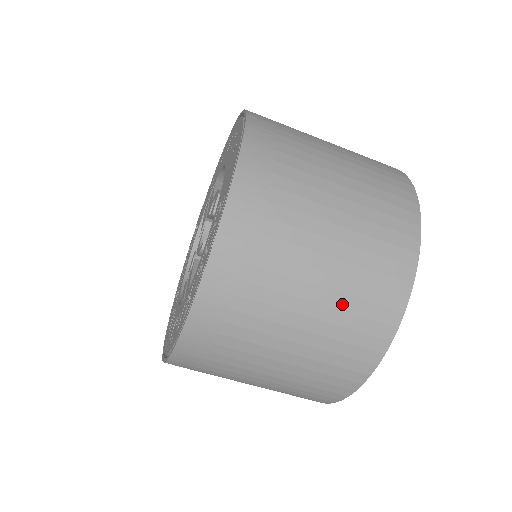
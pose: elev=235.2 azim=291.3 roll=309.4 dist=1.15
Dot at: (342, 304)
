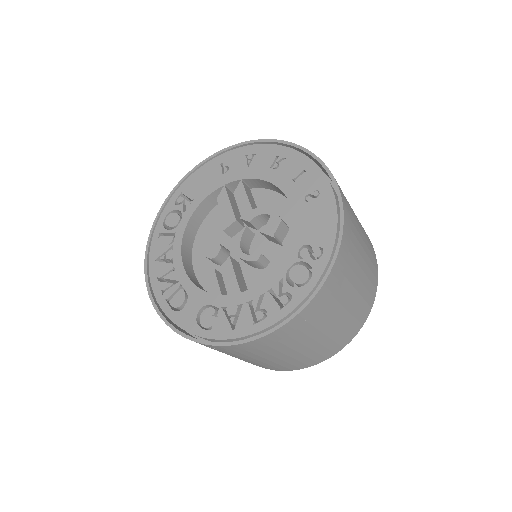
Dot at: (342, 328)
